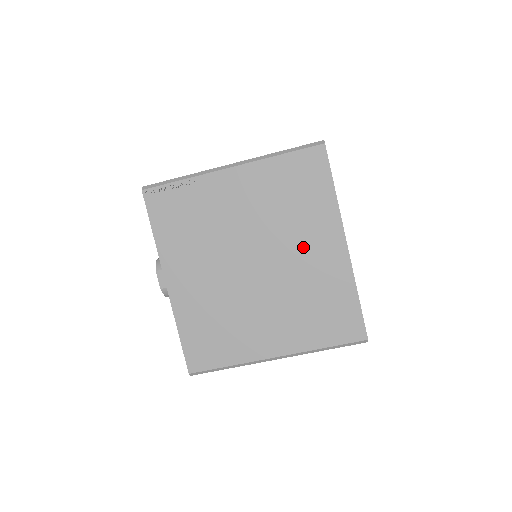
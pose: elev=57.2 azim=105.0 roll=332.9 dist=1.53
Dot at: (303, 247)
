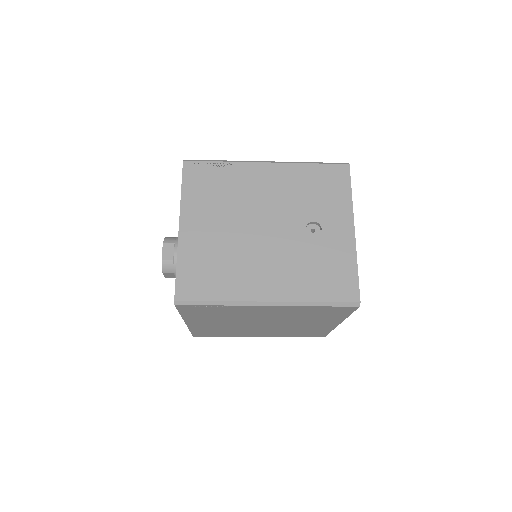
Dot at: (306, 324)
